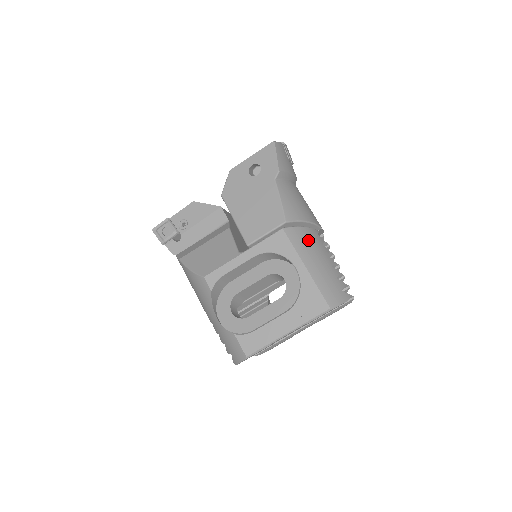
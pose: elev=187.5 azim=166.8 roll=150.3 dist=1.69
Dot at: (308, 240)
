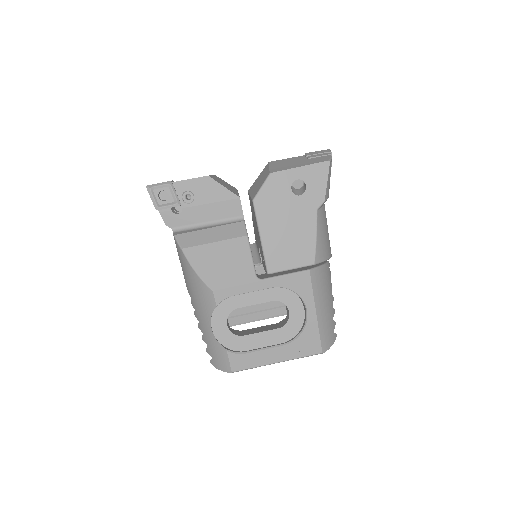
Dot at: (324, 281)
